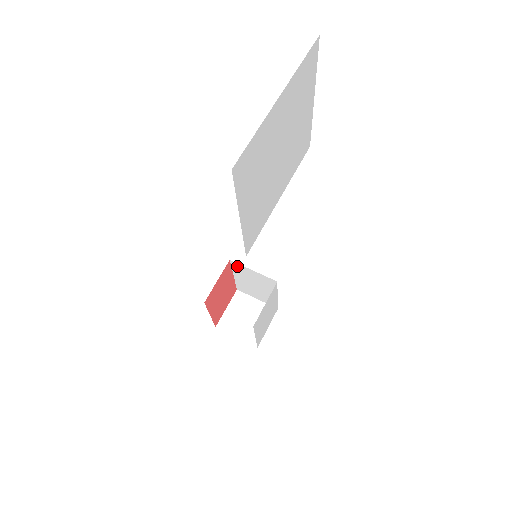
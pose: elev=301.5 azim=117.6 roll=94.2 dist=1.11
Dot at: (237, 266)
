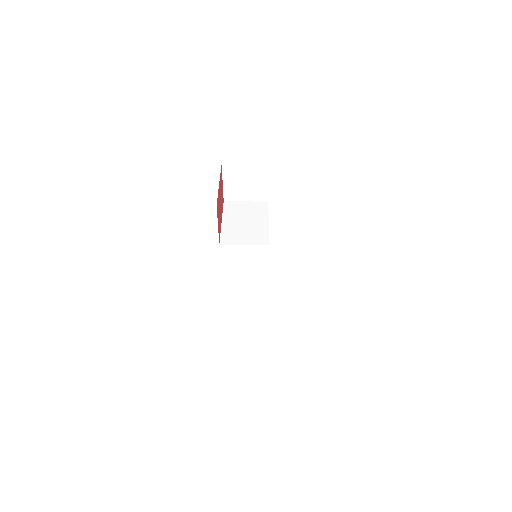
Dot at: occluded
